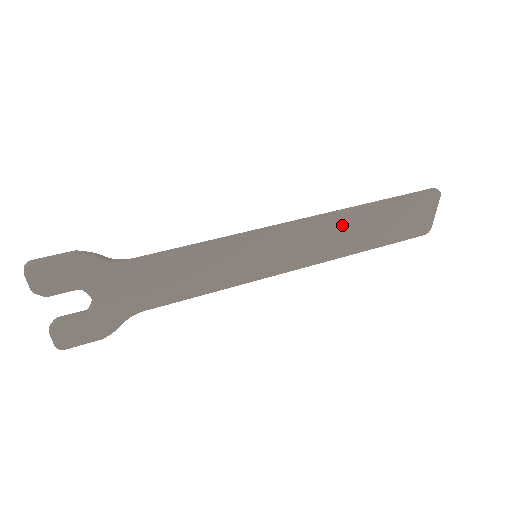
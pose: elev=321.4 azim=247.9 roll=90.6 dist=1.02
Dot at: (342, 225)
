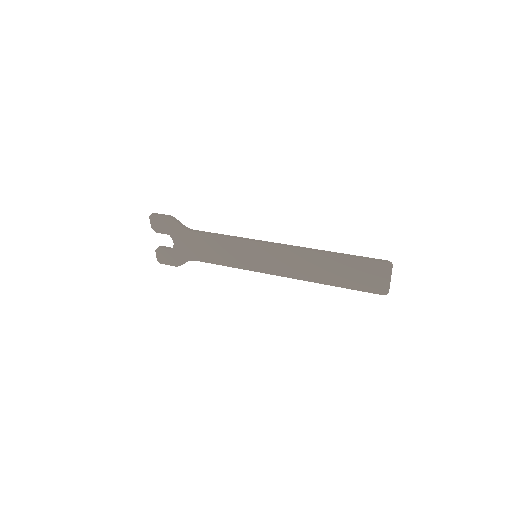
Dot at: (311, 259)
